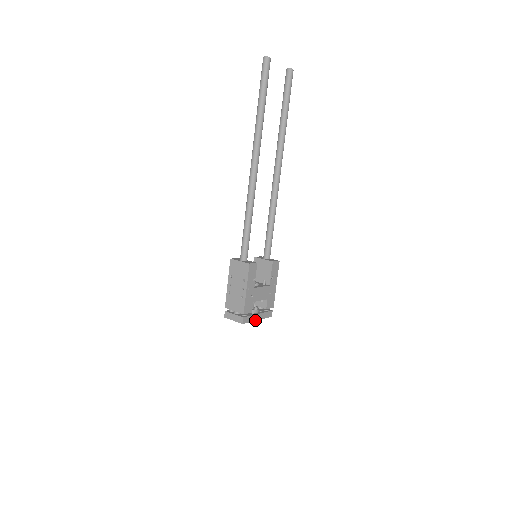
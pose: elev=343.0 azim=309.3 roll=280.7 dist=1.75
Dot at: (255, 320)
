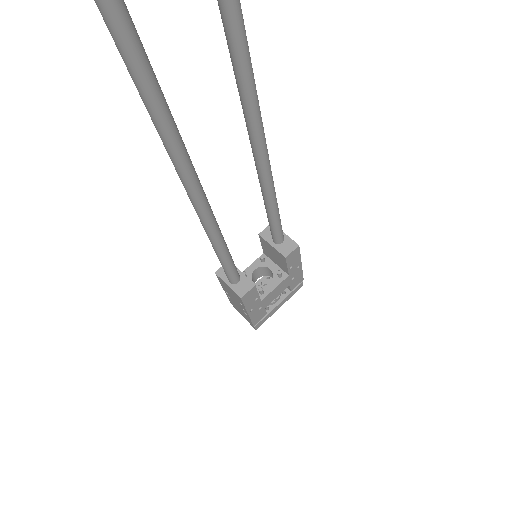
Dot at: (276, 310)
